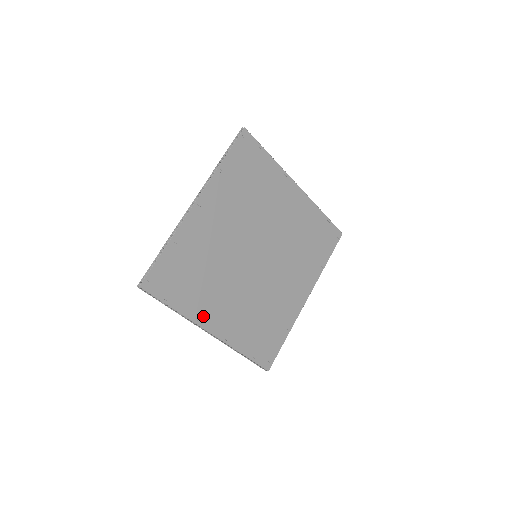
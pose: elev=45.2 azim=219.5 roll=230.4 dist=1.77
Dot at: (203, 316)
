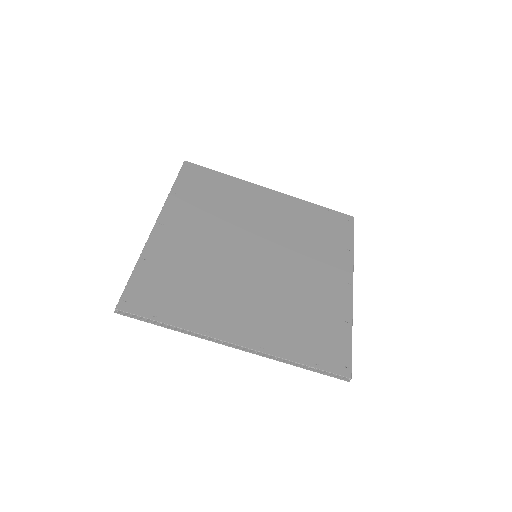
Dot at: (215, 326)
